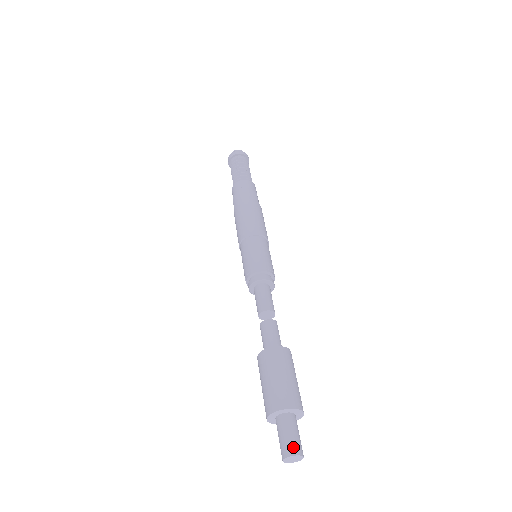
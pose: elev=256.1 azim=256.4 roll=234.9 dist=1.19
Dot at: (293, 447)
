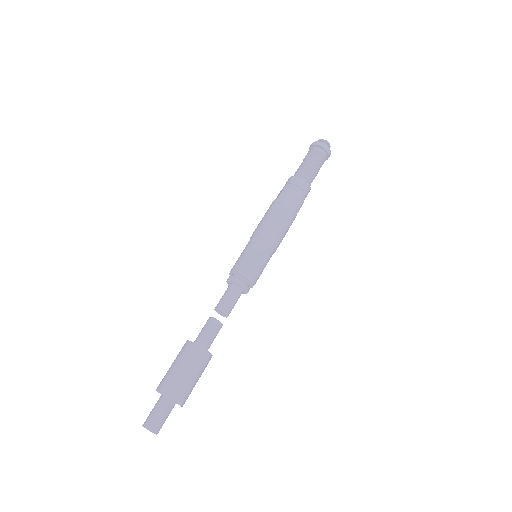
Dot at: (156, 426)
